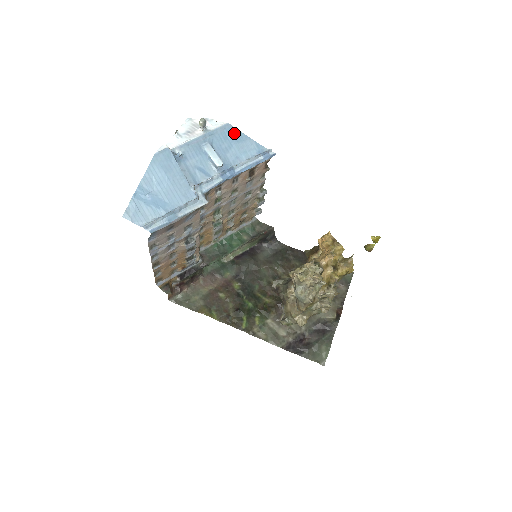
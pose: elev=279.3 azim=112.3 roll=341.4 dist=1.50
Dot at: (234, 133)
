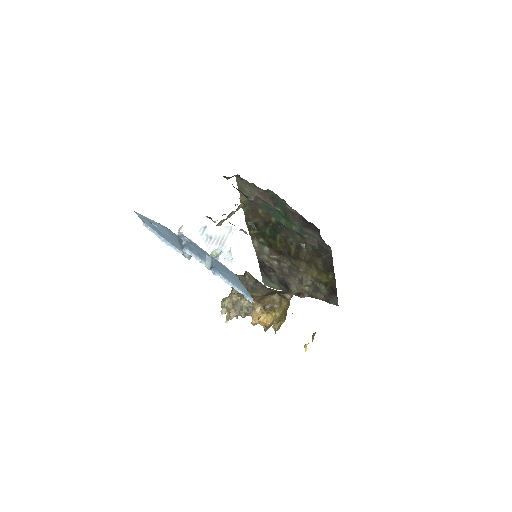
Dot at: (235, 276)
